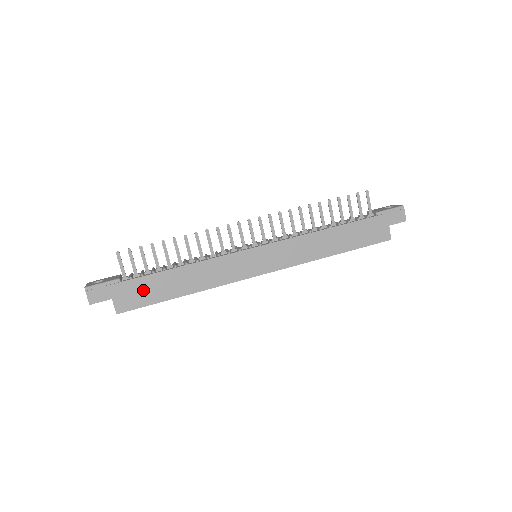
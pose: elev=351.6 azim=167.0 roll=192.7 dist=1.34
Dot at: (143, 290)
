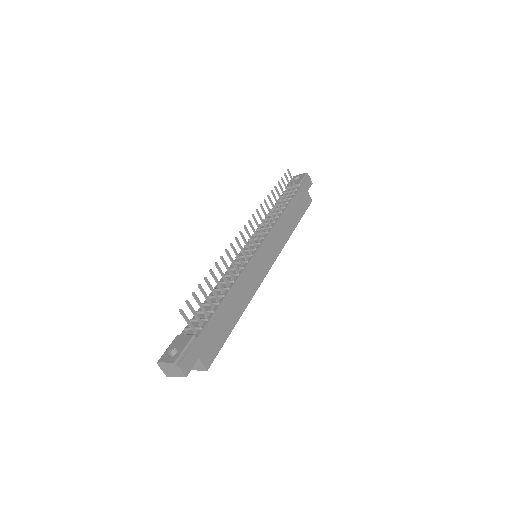
Dot at: (214, 333)
